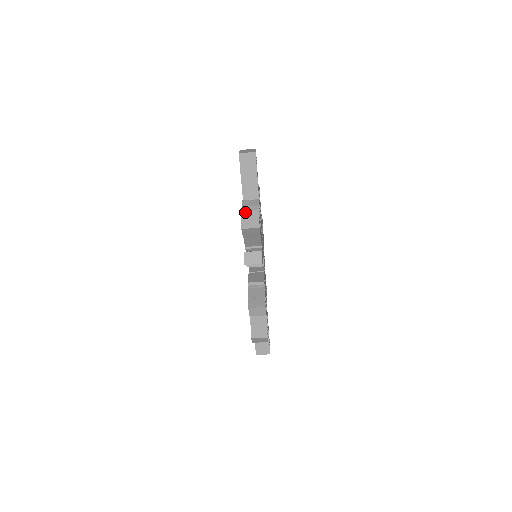
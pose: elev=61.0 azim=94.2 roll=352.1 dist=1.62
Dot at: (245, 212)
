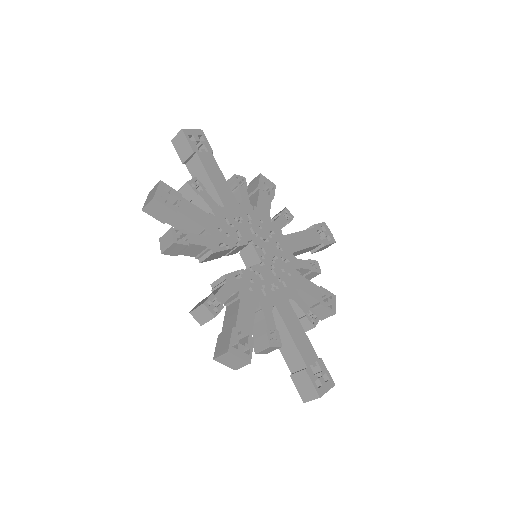
Dot at: (151, 191)
